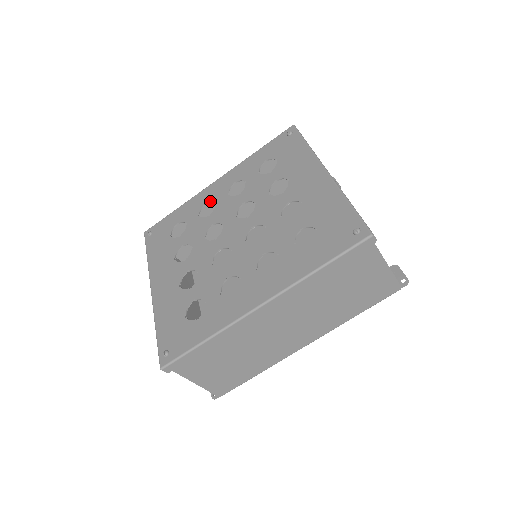
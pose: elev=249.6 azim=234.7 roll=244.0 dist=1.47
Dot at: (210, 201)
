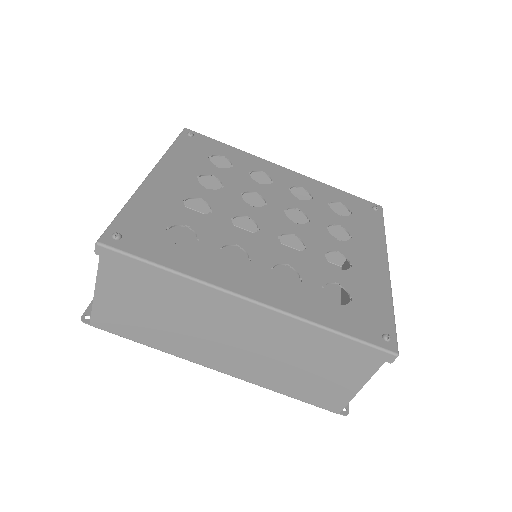
Dot at: (269, 175)
